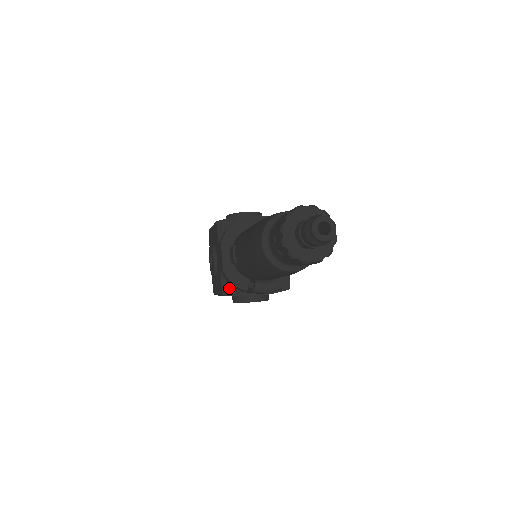
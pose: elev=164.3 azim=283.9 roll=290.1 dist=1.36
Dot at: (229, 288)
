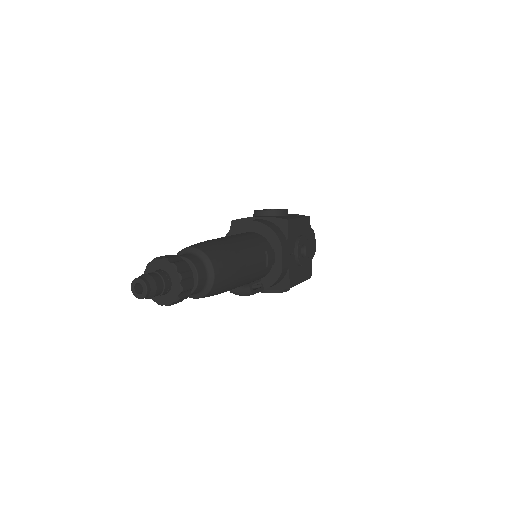
Dot at: occluded
